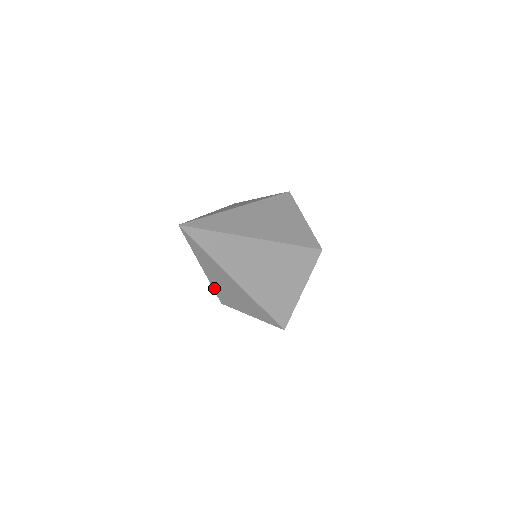
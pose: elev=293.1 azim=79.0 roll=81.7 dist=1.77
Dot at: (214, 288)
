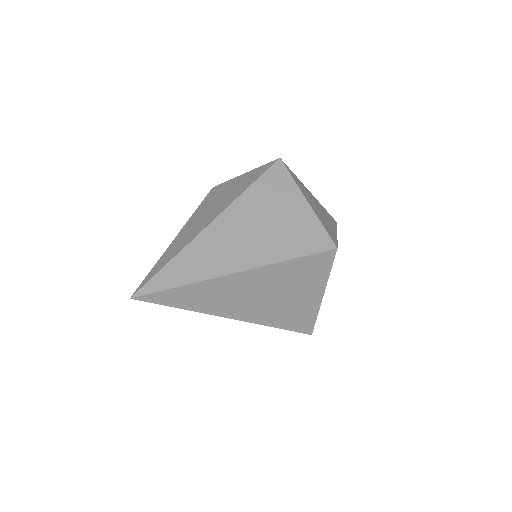
Dot at: occluded
